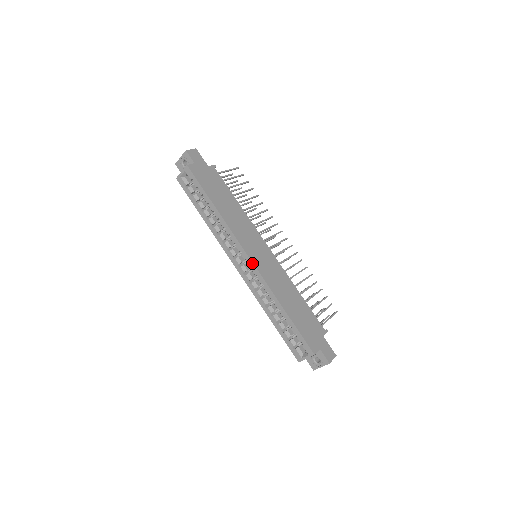
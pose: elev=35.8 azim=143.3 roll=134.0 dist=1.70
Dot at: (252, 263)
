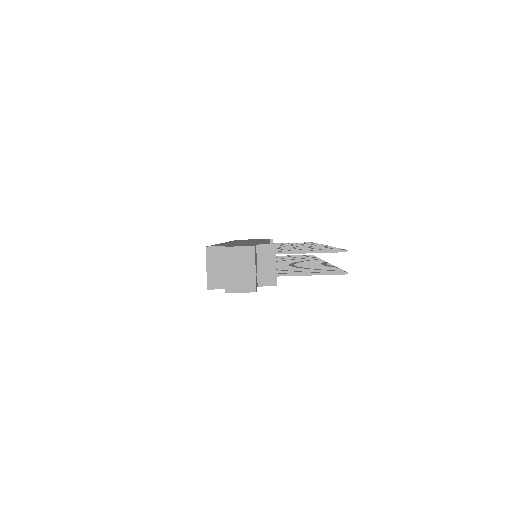
Dot at: occluded
